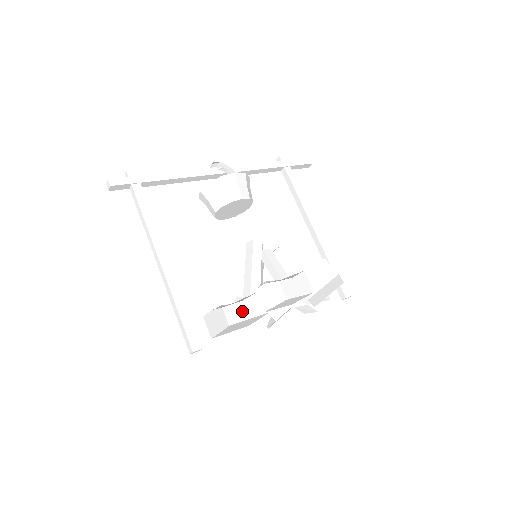
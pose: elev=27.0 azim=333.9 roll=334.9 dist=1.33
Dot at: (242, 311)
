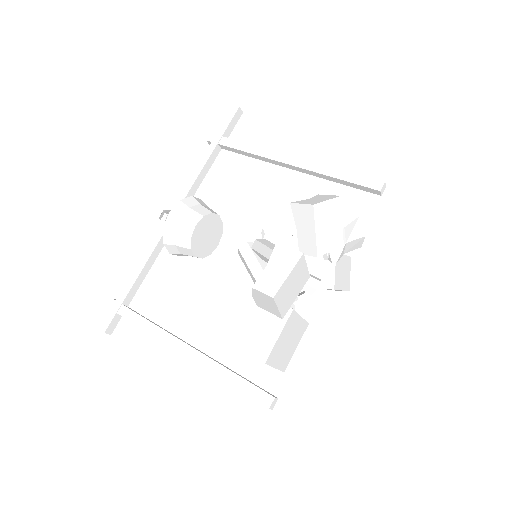
Dot at: (266, 336)
